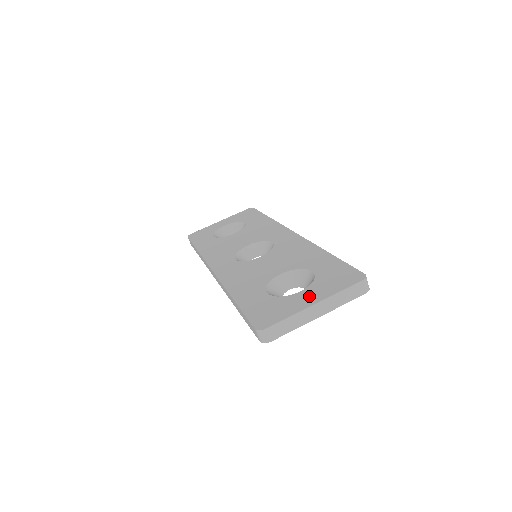
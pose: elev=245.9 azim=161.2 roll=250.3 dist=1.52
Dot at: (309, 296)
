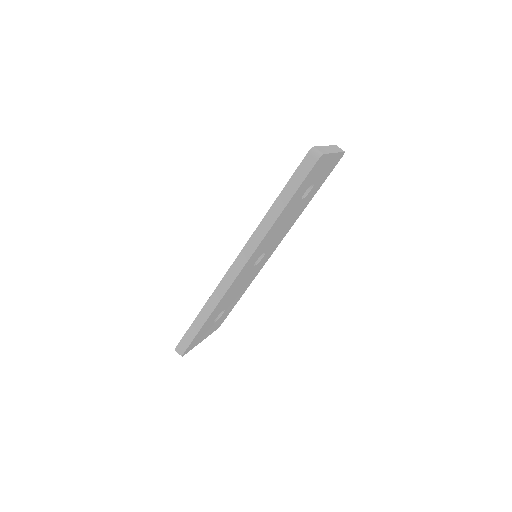
Dot at: occluded
